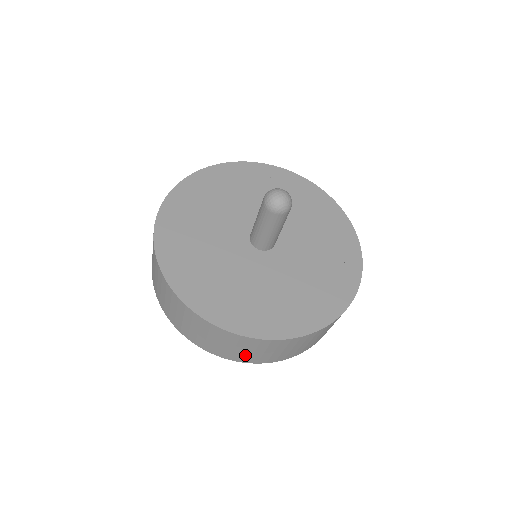
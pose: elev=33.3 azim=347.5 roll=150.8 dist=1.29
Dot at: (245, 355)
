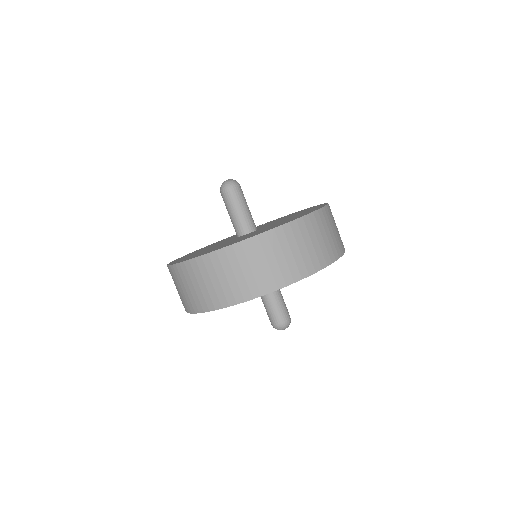
Dot at: (190, 298)
